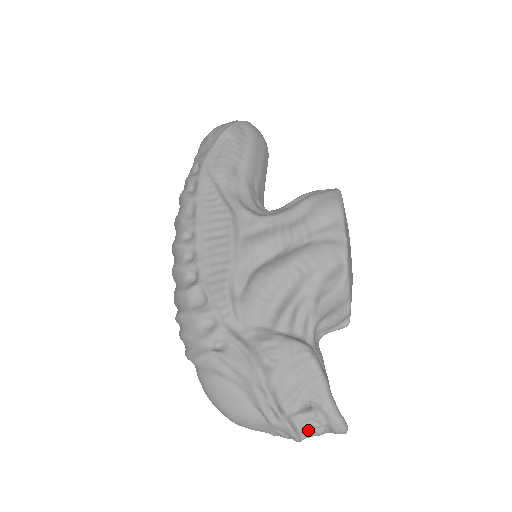
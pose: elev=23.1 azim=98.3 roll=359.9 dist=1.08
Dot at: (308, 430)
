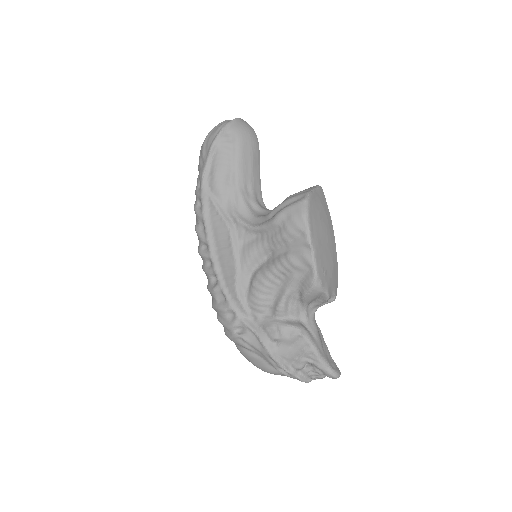
Dot at: (312, 377)
